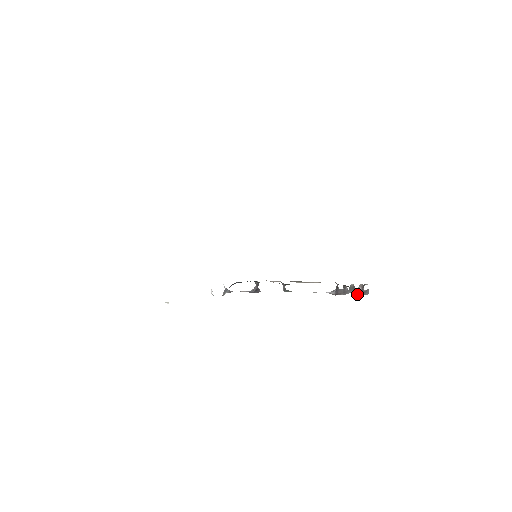
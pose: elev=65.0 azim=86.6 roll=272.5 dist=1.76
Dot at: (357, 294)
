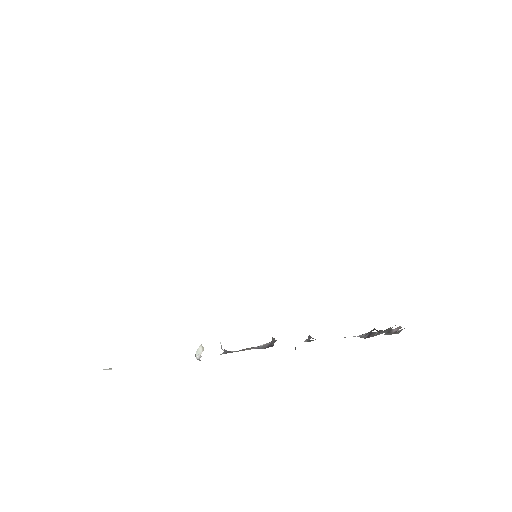
Dot at: (388, 334)
